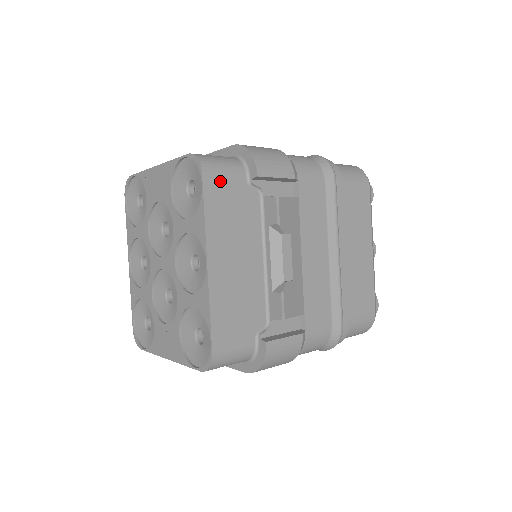
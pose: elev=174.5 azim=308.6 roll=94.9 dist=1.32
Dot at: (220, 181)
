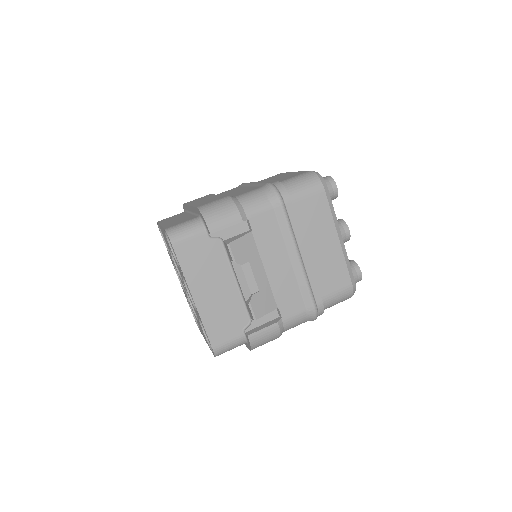
Dot at: (187, 245)
